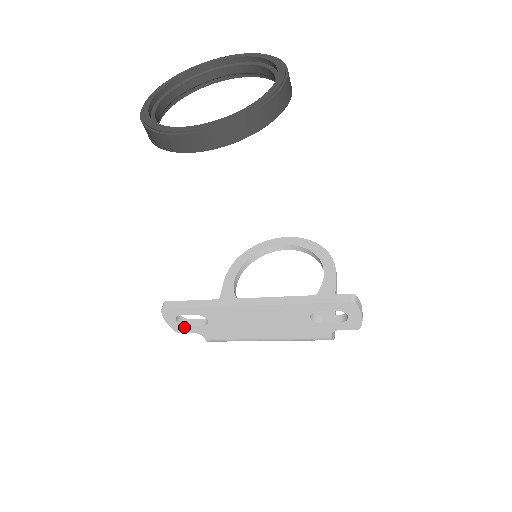
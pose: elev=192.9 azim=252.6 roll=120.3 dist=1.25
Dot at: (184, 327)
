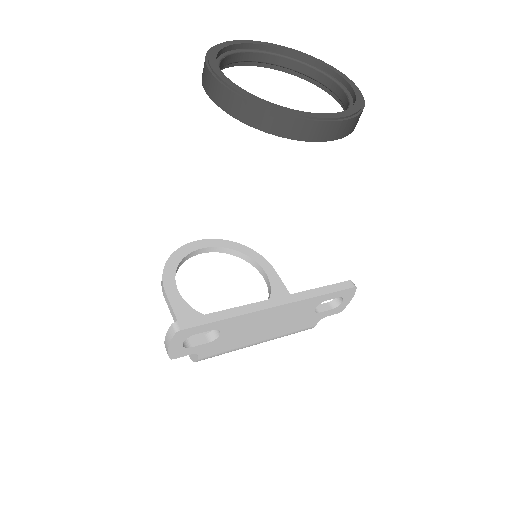
Dot at: (185, 350)
